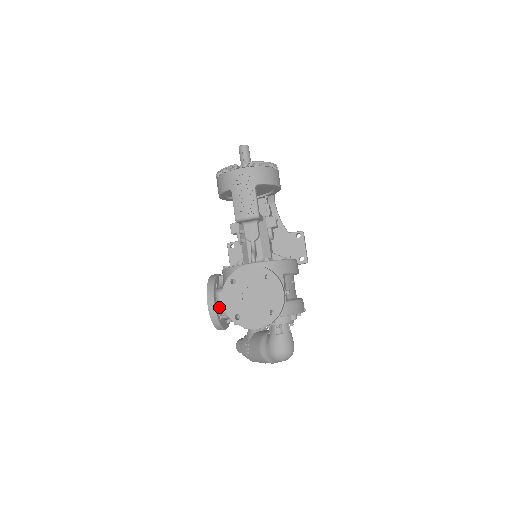
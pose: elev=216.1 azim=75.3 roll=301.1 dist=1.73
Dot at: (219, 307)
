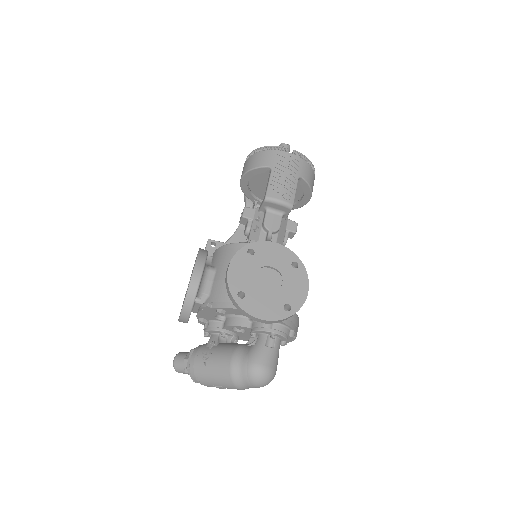
Dot at: (202, 285)
